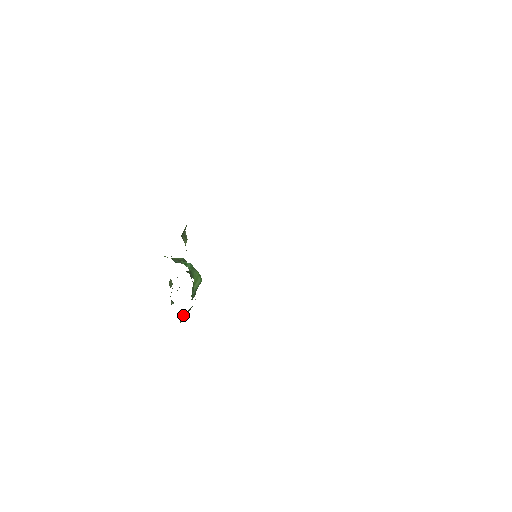
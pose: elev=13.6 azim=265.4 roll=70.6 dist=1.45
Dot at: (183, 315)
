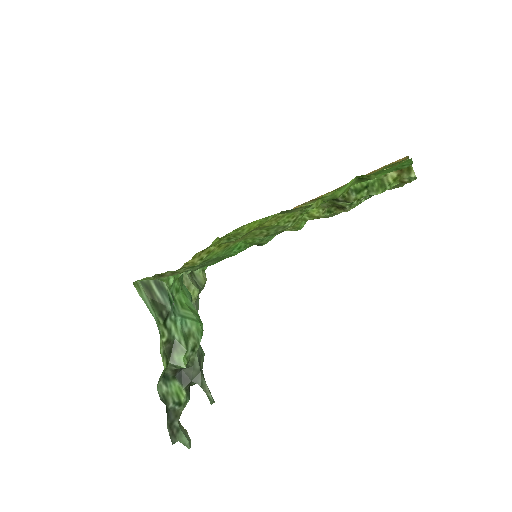
Dot at: (146, 296)
